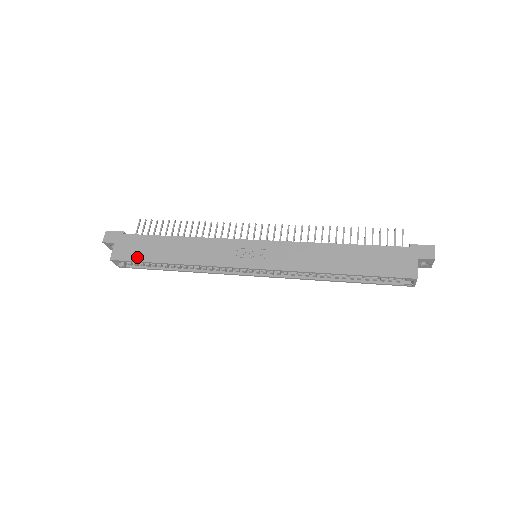
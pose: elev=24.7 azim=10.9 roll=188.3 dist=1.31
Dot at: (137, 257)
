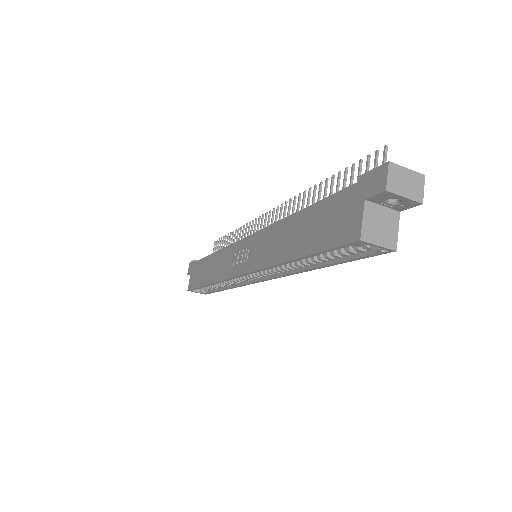
Dot at: (196, 284)
